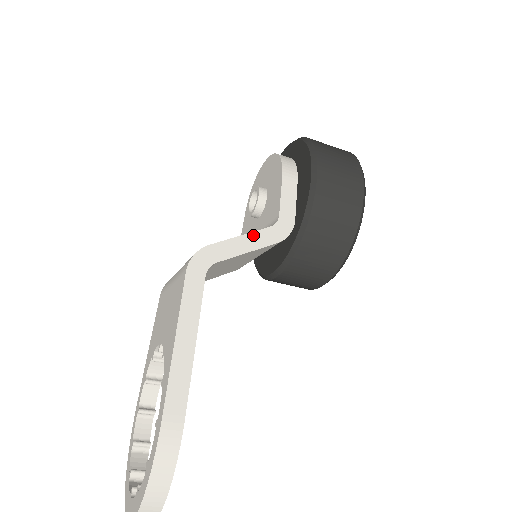
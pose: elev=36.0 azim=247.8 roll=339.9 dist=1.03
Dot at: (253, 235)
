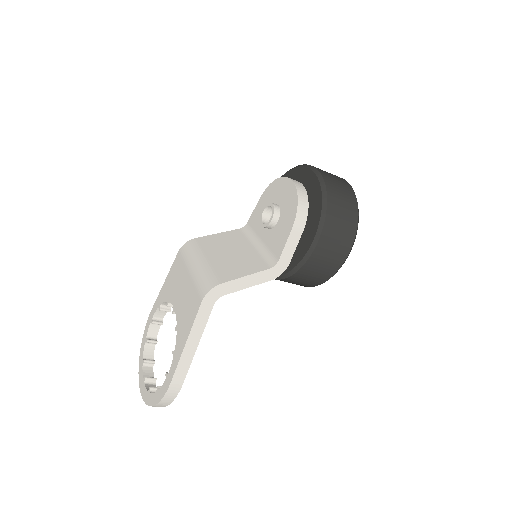
Dot at: (255, 275)
